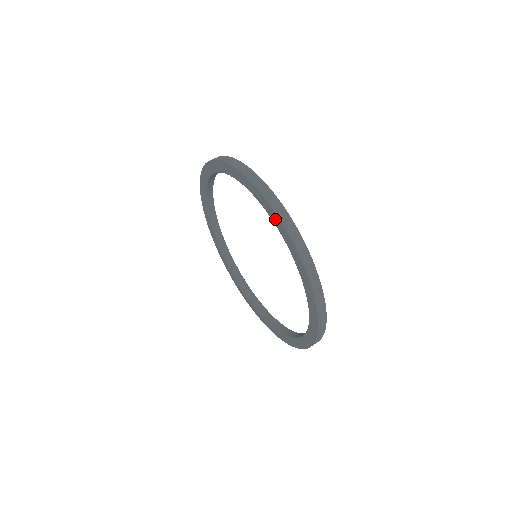
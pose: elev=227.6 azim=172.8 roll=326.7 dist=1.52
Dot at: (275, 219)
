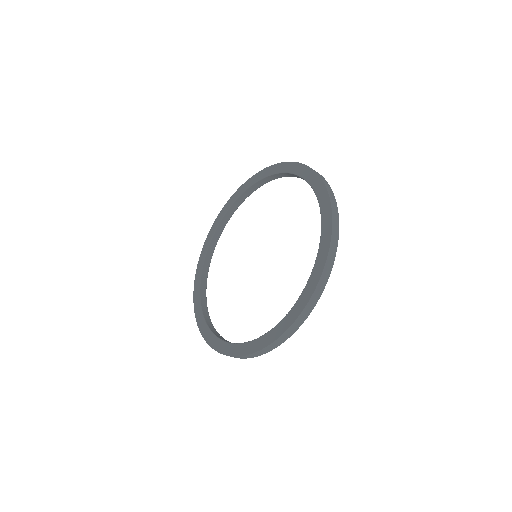
Dot at: (323, 199)
